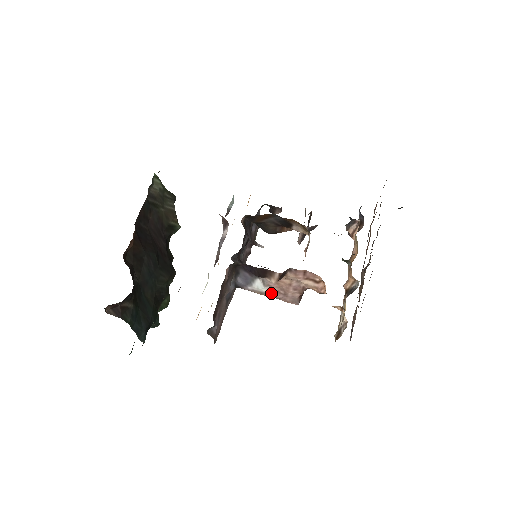
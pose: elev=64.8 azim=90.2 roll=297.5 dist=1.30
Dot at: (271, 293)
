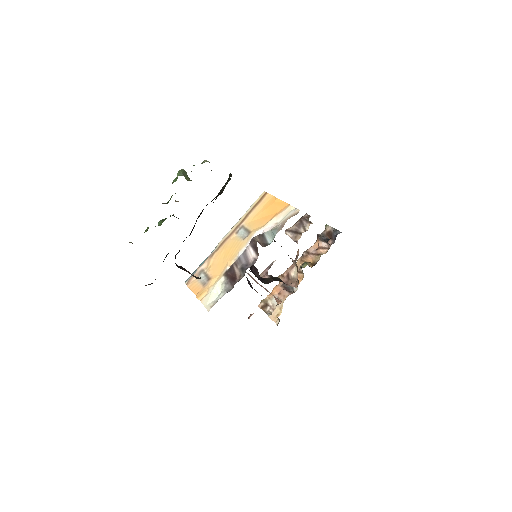
Dot at: occluded
